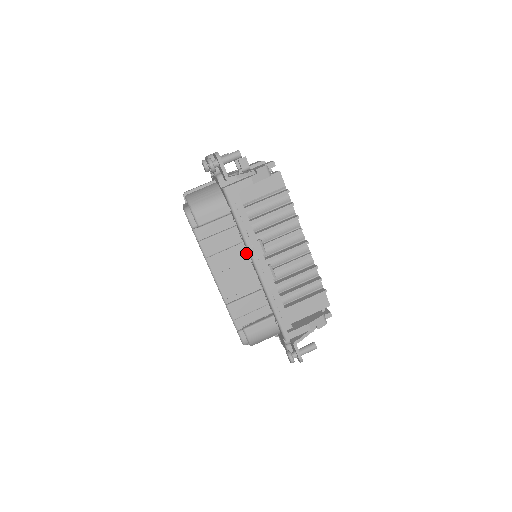
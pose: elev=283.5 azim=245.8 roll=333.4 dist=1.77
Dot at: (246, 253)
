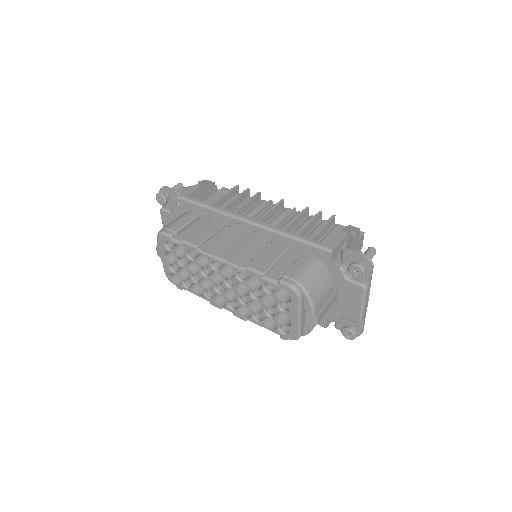
Dot at: (234, 231)
